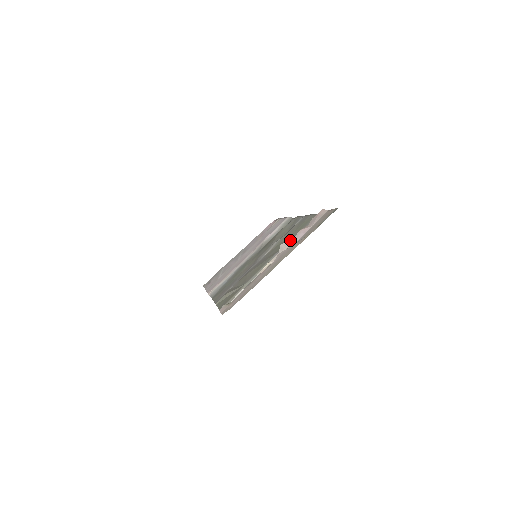
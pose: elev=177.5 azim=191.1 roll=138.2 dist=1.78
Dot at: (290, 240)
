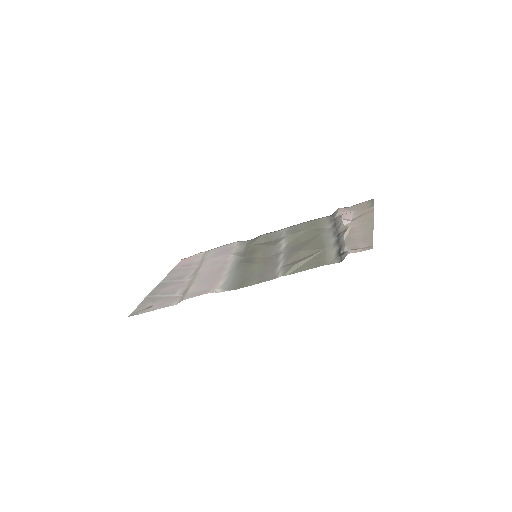
Dot at: occluded
